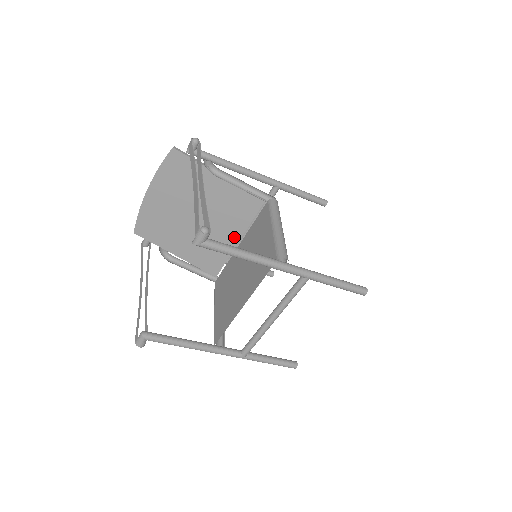
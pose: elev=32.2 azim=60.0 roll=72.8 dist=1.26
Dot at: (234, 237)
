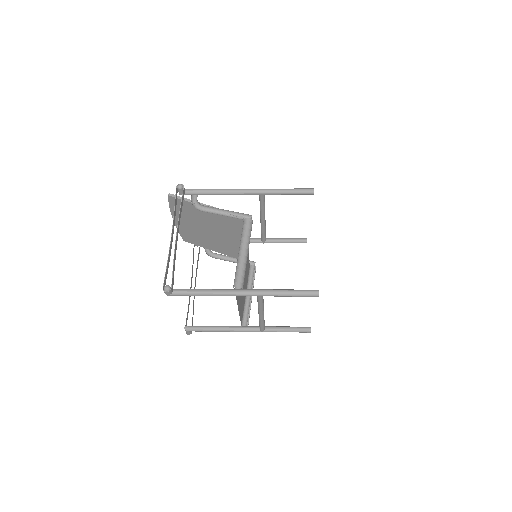
Dot at: occluded
